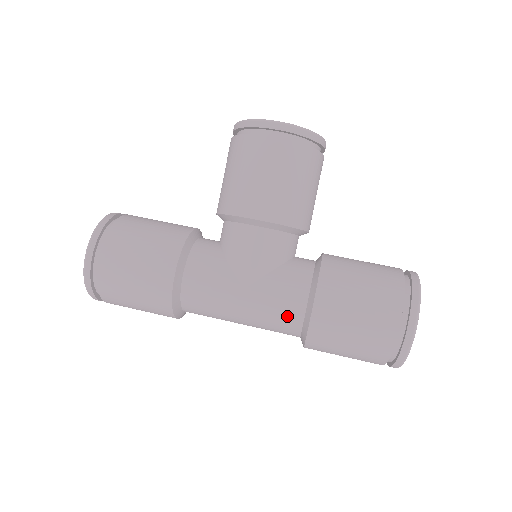
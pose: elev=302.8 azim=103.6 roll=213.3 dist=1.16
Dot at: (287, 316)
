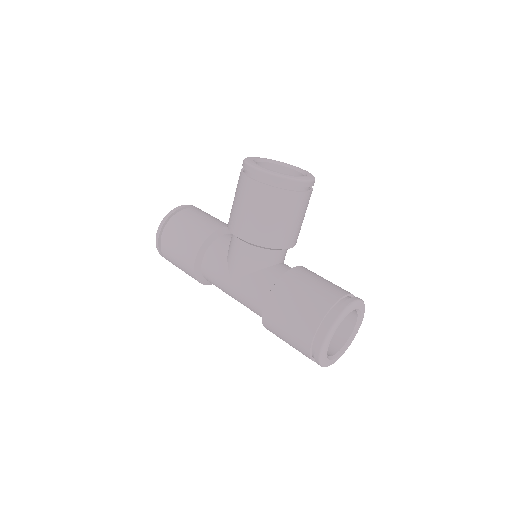
Dot at: (254, 307)
